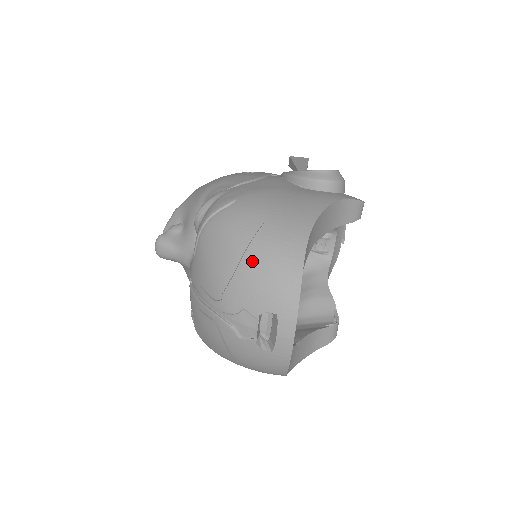
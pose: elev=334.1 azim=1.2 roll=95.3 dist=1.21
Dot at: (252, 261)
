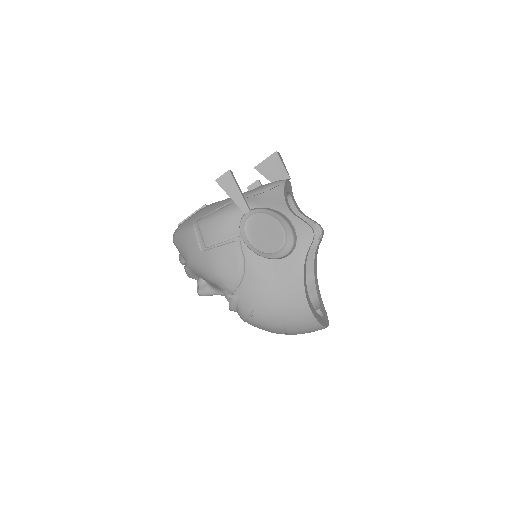
Dot at: (291, 331)
